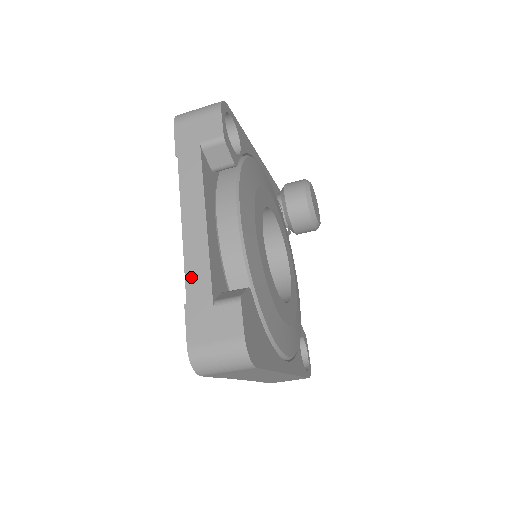
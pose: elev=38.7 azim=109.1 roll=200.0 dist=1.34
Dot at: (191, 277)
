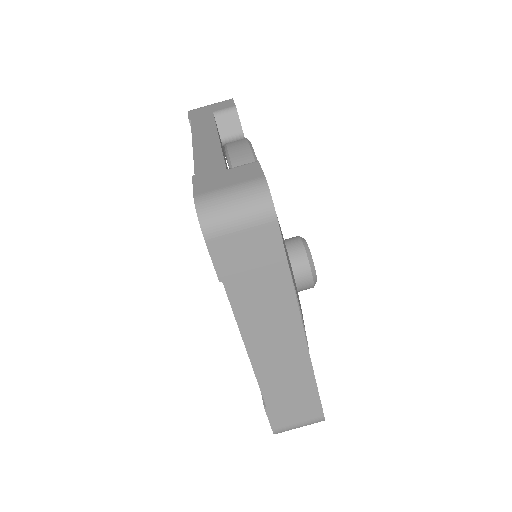
Dot at: (201, 162)
